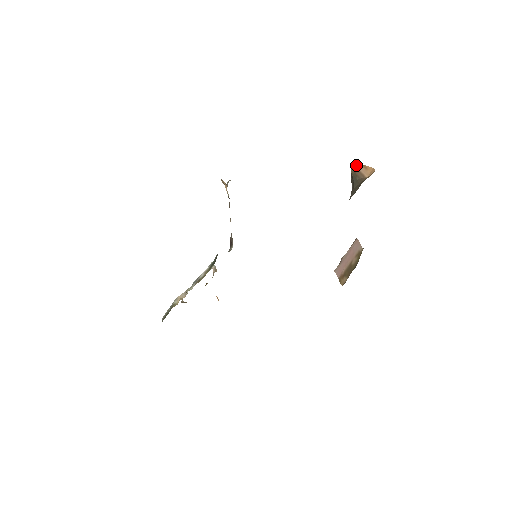
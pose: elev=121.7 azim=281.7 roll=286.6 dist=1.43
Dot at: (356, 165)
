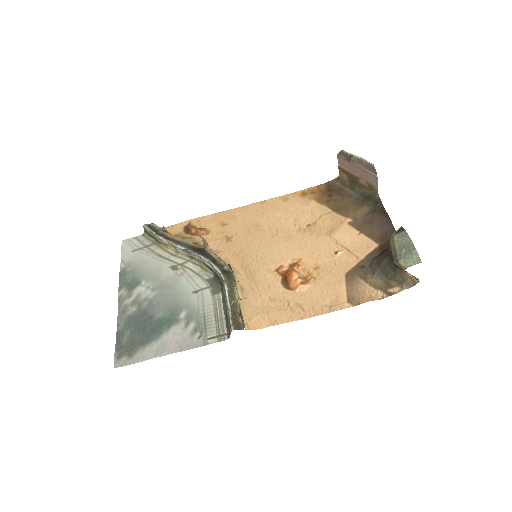
Dot at: occluded
